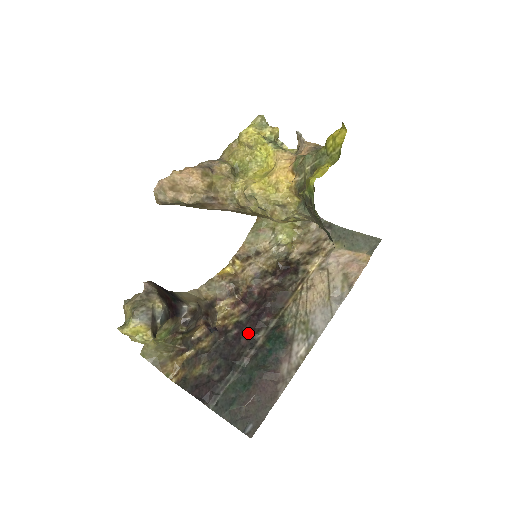
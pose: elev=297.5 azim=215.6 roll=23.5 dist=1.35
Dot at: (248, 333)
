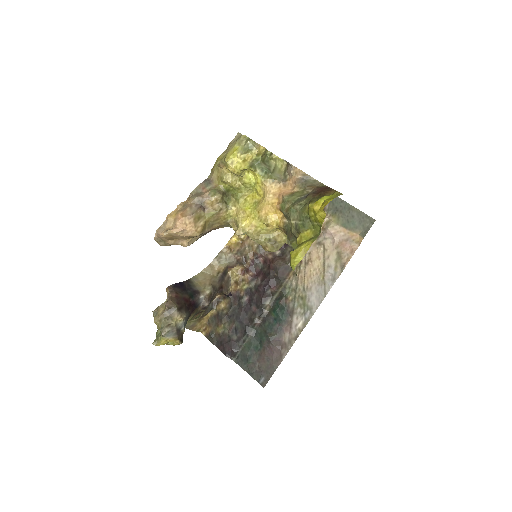
Dot at: (257, 302)
